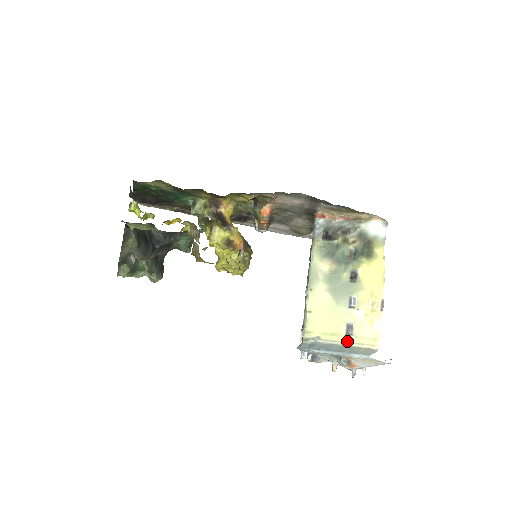
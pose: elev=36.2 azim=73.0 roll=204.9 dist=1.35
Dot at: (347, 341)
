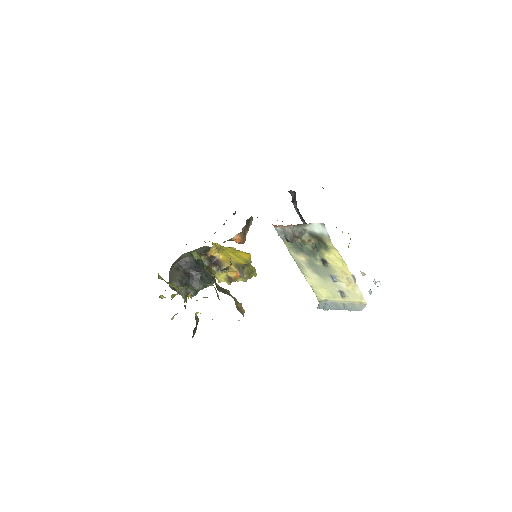
Dot at: (345, 301)
